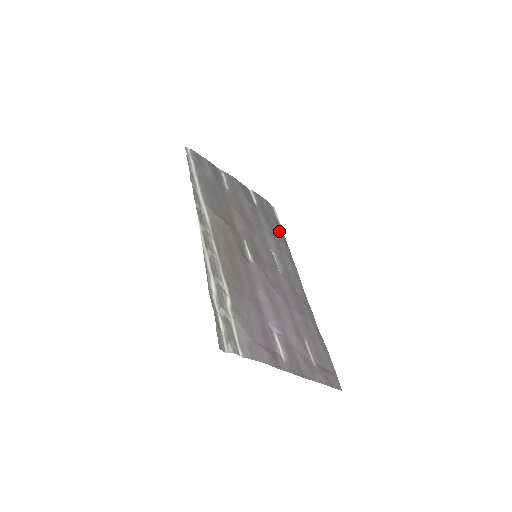
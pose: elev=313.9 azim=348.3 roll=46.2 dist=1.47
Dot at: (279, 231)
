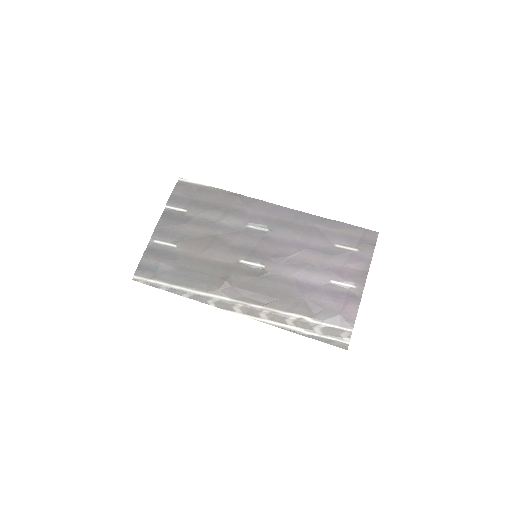
Dot at: (215, 195)
